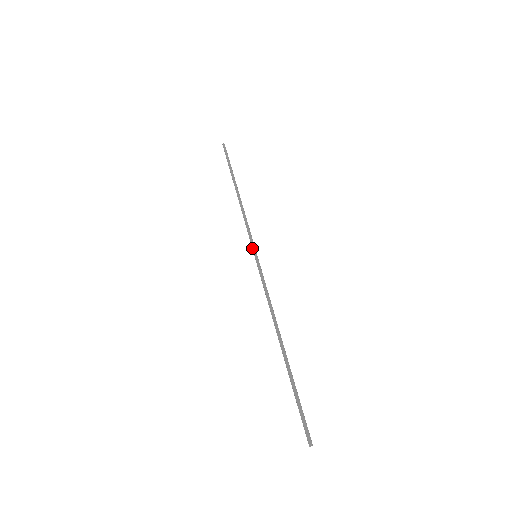
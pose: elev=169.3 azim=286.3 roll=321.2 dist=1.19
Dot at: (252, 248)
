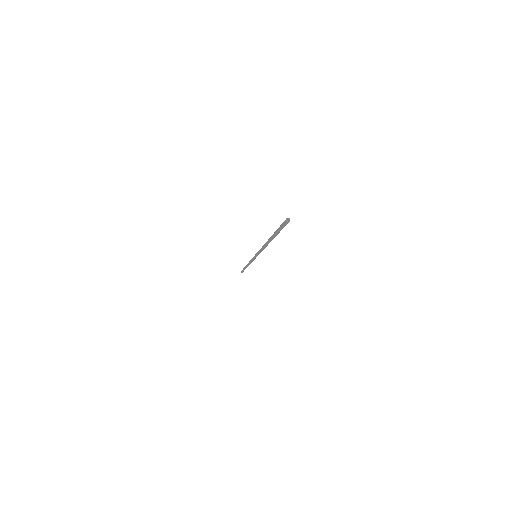
Dot at: (253, 257)
